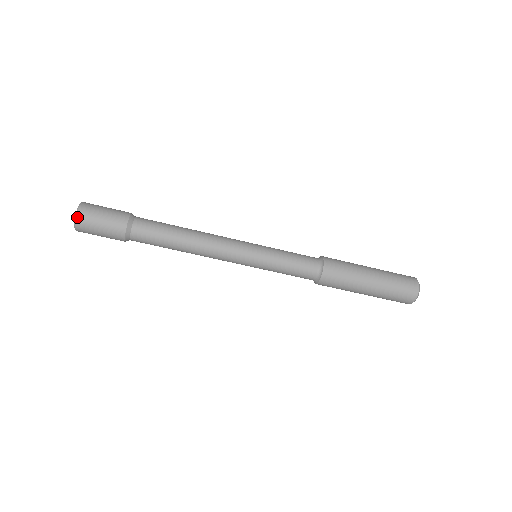
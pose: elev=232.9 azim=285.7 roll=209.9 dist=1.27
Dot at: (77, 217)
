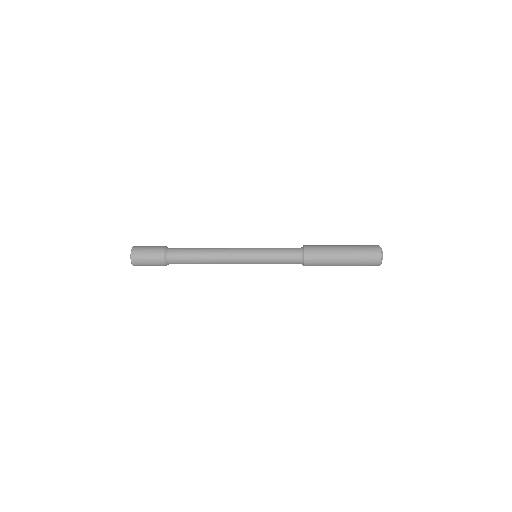
Dot at: (132, 262)
